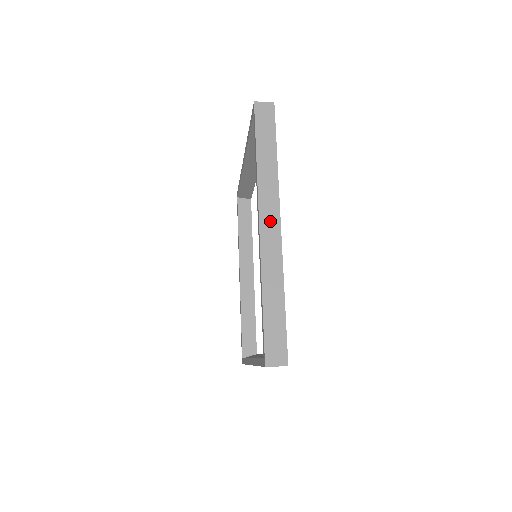
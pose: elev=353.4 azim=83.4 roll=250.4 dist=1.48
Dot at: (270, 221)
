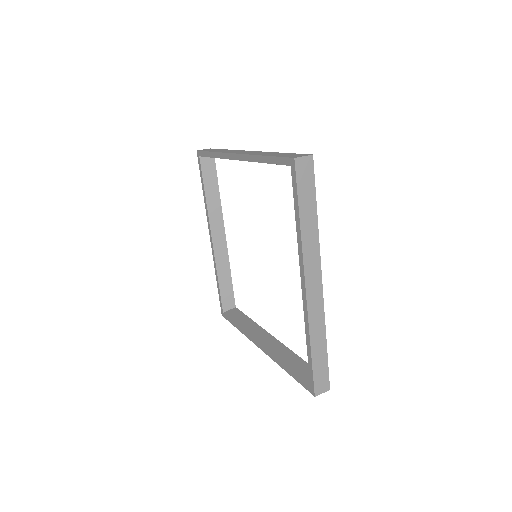
Dot at: (314, 282)
